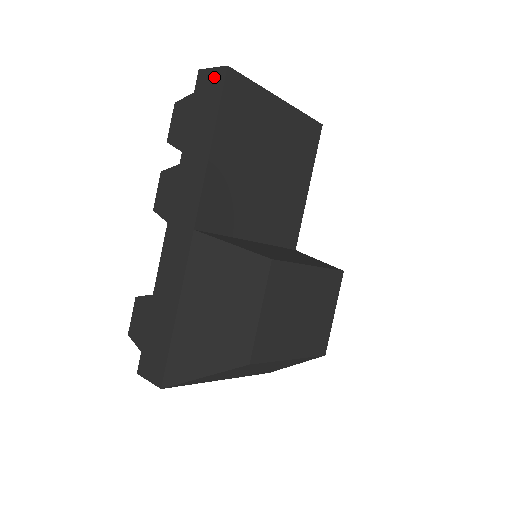
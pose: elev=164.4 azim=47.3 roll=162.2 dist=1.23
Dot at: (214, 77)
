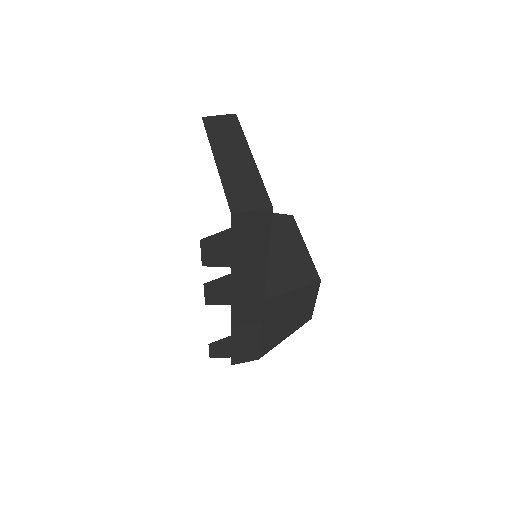
Dot at: (257, 218)
